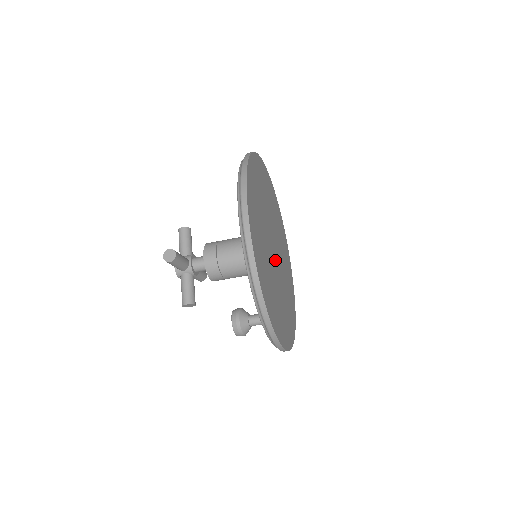
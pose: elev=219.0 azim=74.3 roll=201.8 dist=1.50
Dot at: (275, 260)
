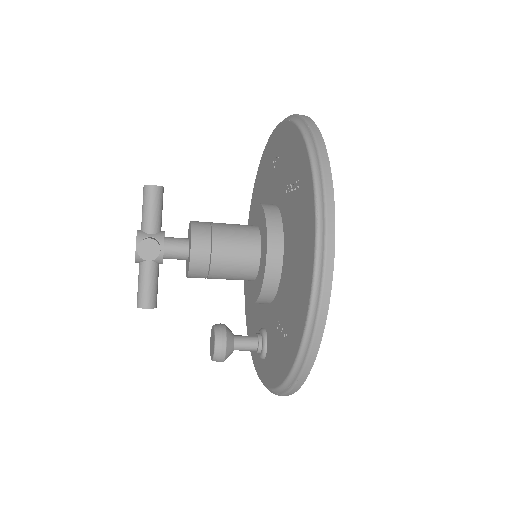
Dot at: occluded
